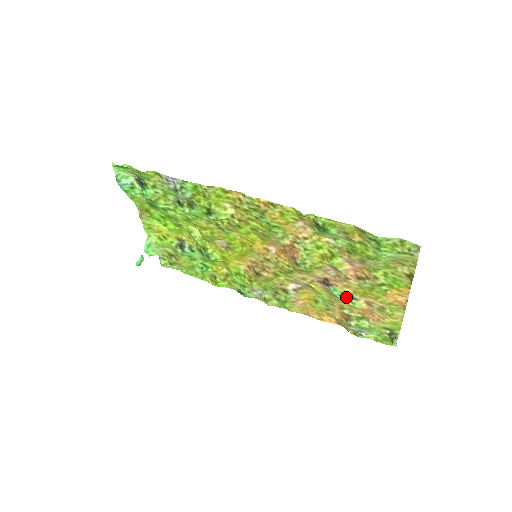
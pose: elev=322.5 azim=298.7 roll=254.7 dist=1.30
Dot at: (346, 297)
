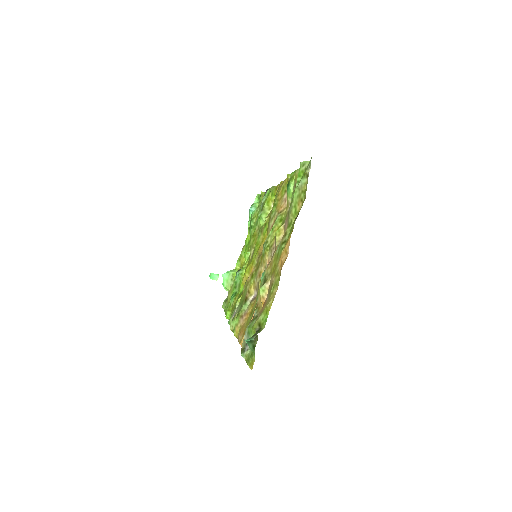
Dot at: (264, 282)
